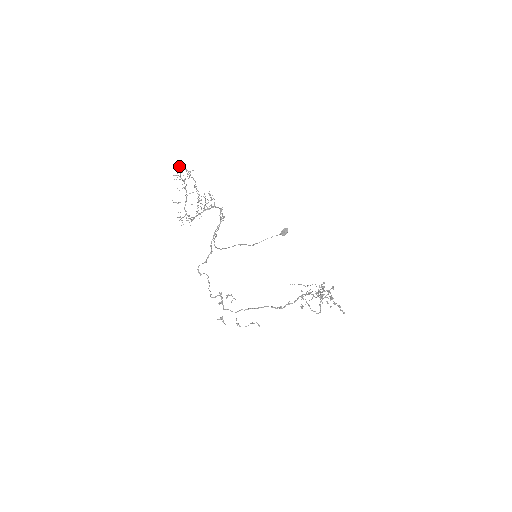
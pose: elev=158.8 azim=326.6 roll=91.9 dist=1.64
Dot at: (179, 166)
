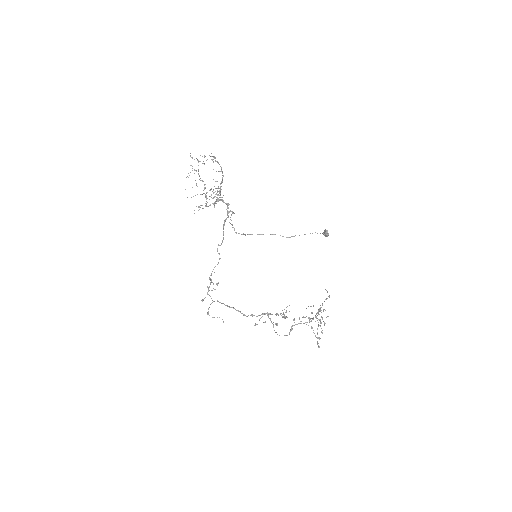
Dot at: occluded
